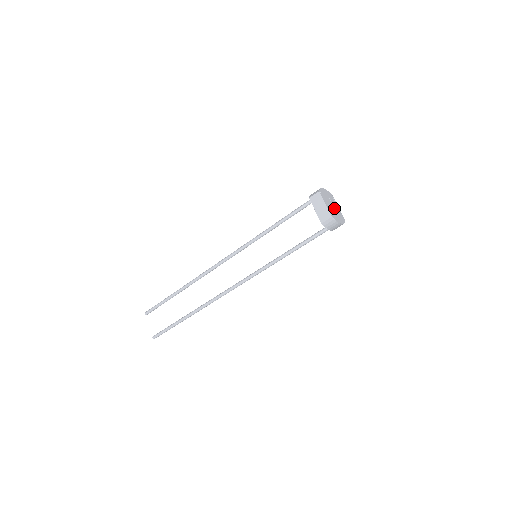
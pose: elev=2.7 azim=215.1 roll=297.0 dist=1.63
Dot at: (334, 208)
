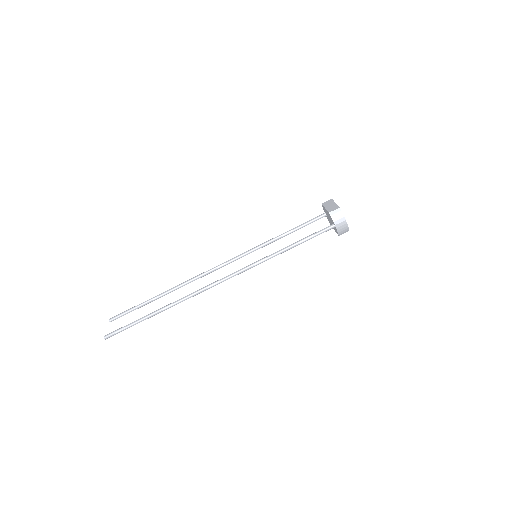
Dot at: occluded
